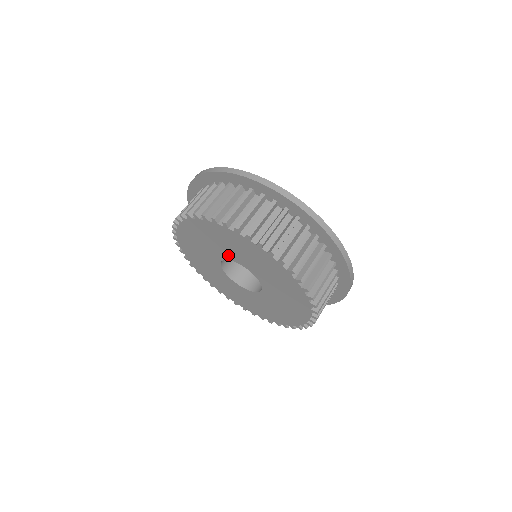
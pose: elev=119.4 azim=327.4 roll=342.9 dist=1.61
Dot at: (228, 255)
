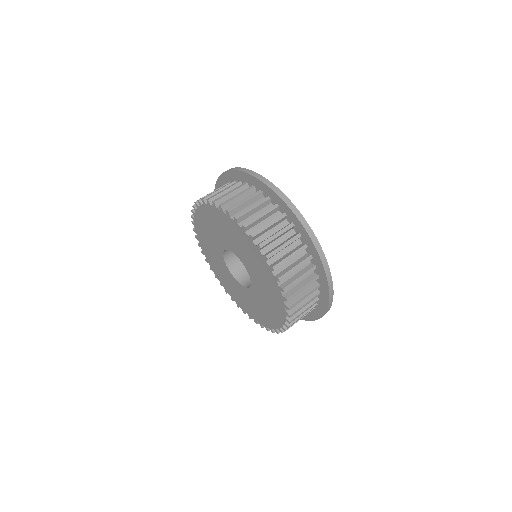
Dot at: (240, 255)
